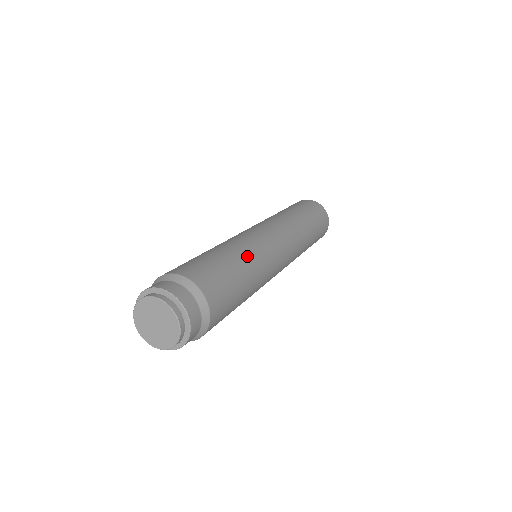
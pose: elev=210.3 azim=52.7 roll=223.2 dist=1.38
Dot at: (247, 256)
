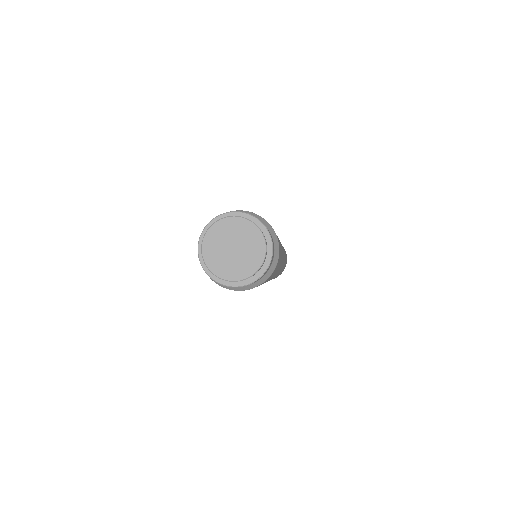
Dot at: occluded
